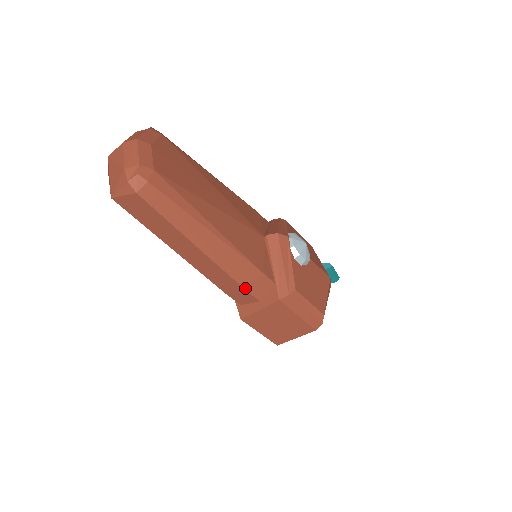
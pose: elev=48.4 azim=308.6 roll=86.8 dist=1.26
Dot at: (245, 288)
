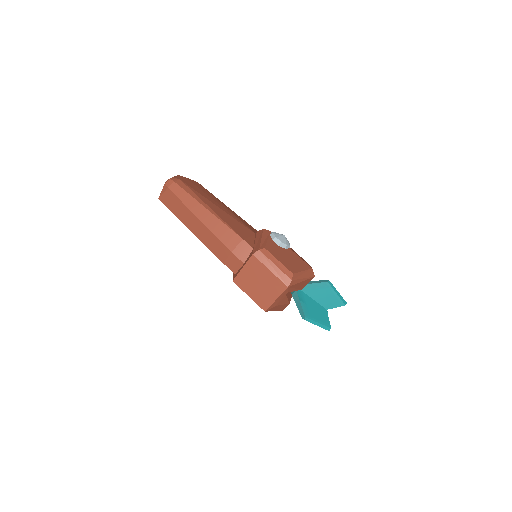
Dot at: (232, 252)
